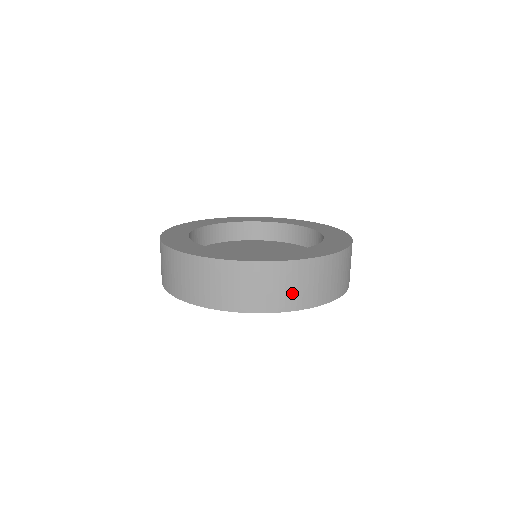
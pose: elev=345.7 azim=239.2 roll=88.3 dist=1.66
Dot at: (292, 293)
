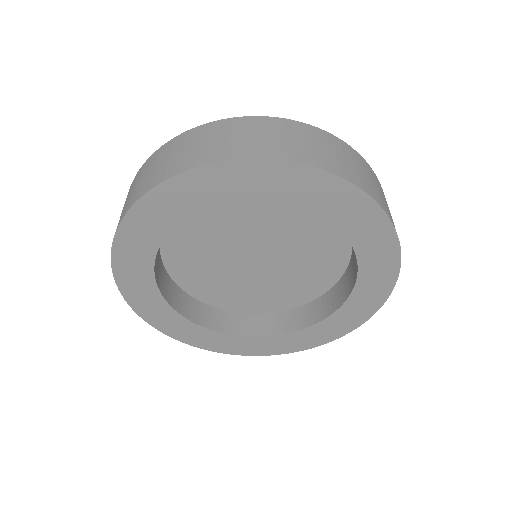
Dot at: (353, 170)
